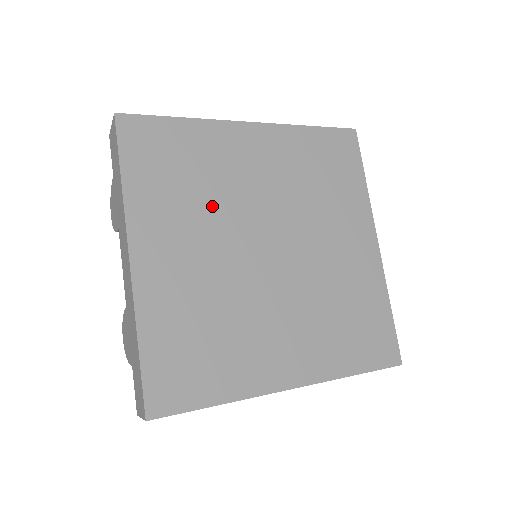
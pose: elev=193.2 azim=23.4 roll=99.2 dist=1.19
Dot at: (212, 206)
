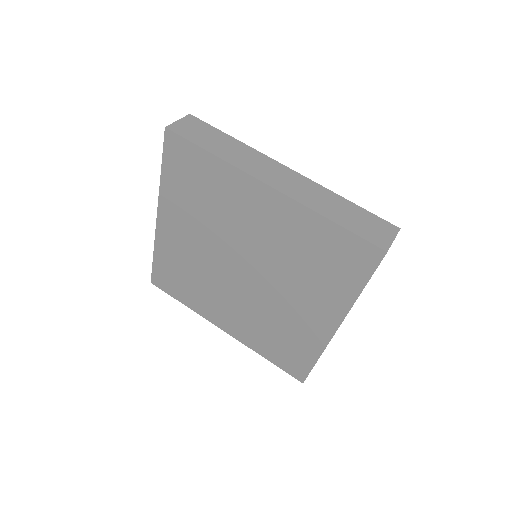
Dot at: (213, 223)
